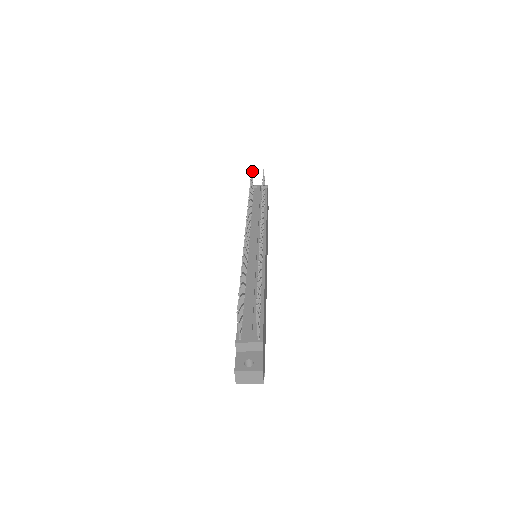
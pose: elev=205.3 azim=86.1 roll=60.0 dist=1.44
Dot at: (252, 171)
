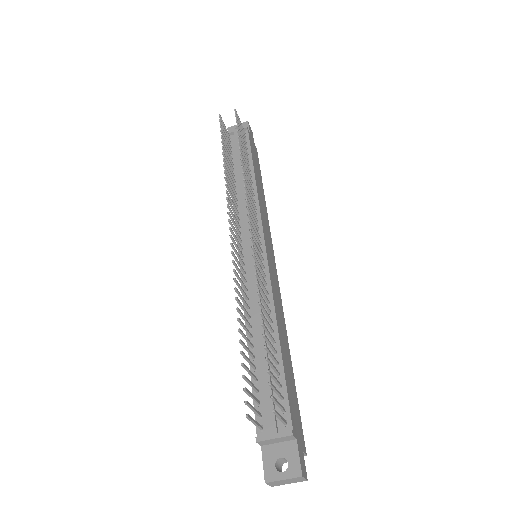
Dot at: (220, 117)
